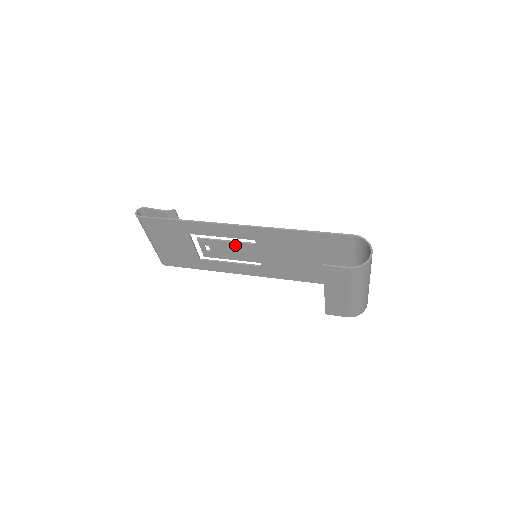
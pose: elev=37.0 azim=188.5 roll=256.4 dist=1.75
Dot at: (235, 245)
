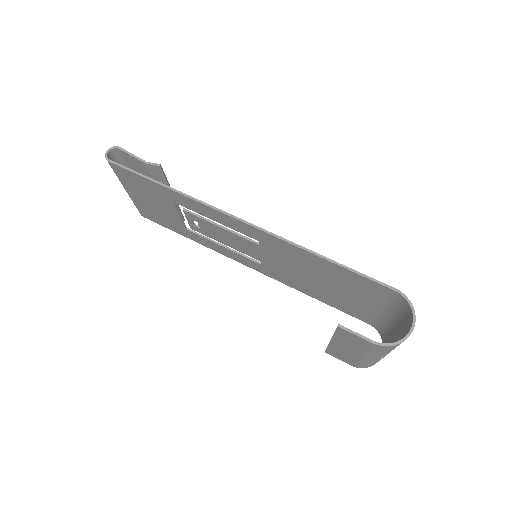
Dot at: (231, 235)
